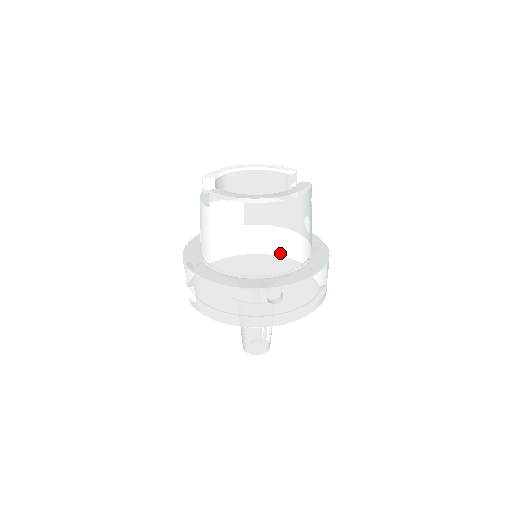
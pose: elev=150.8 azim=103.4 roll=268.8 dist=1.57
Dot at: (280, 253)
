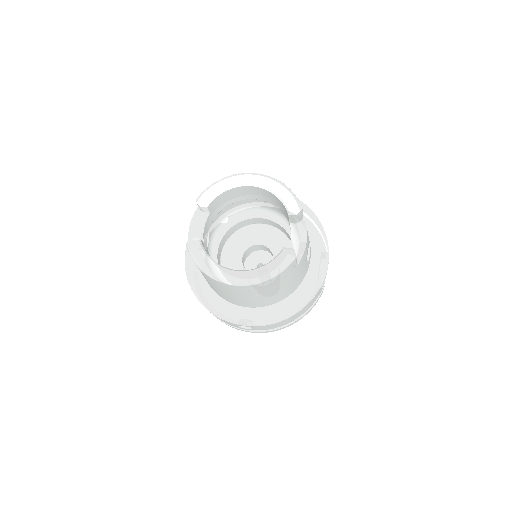
Dot at: (253, 302)
